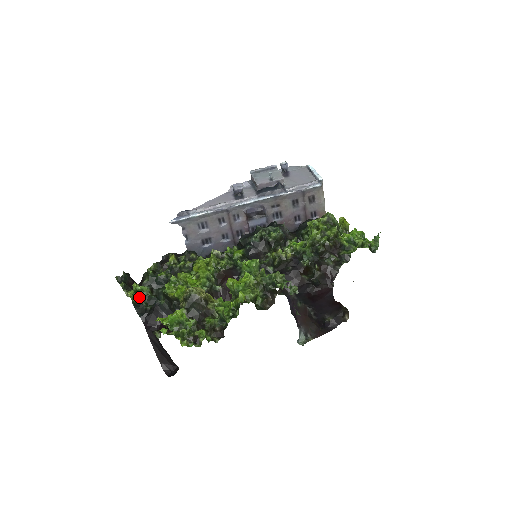
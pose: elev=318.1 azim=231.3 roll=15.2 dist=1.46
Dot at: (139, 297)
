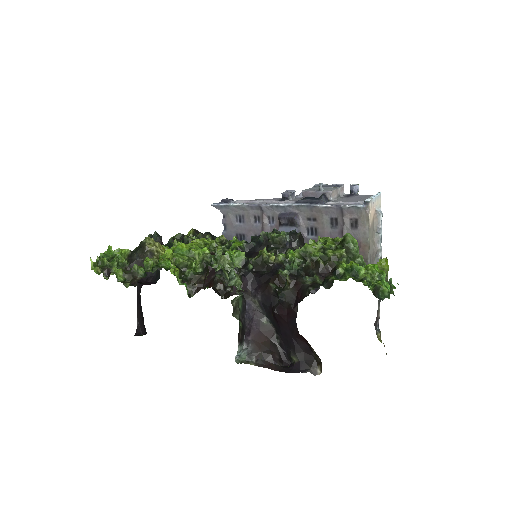
Dot at: occluded
